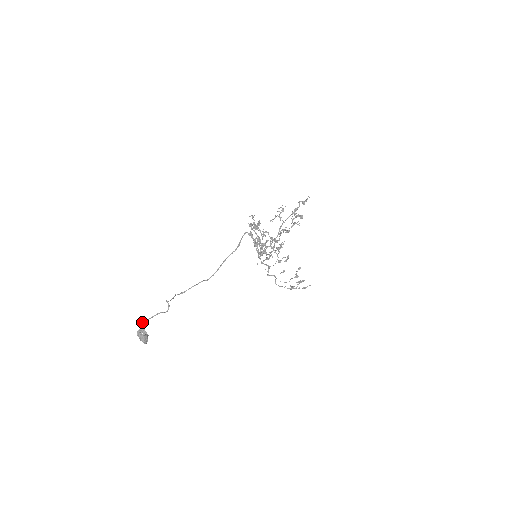
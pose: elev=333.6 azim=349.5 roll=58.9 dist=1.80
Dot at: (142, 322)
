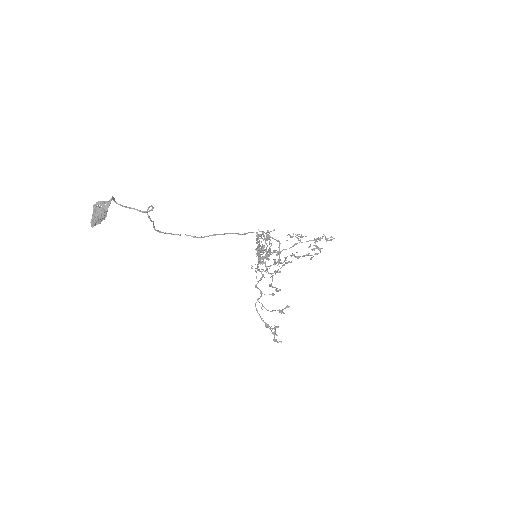
Dot at: (112, 197)
